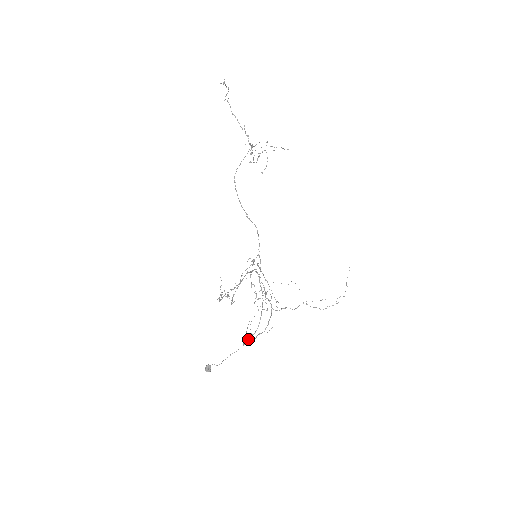
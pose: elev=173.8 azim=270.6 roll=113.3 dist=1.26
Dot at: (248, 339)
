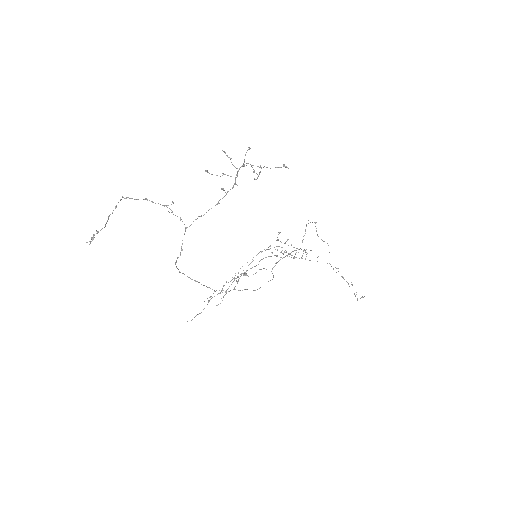
Dot at: (272, 273)
